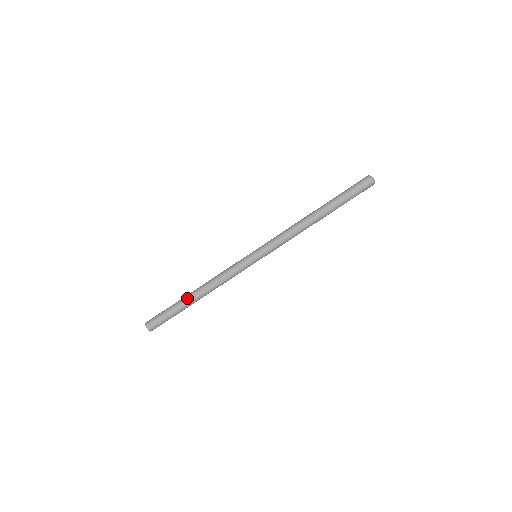
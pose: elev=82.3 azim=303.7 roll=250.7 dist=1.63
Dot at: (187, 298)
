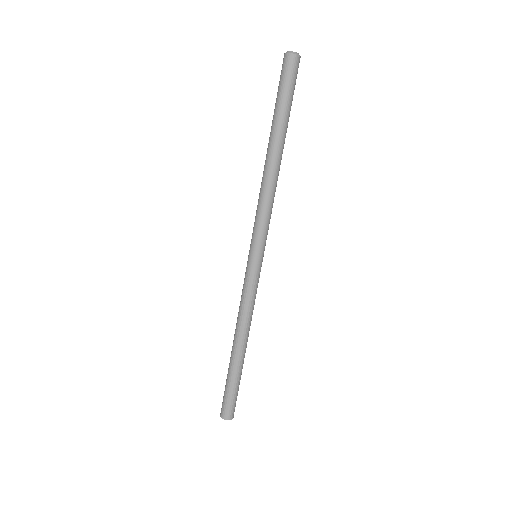
Dot at: occluded
